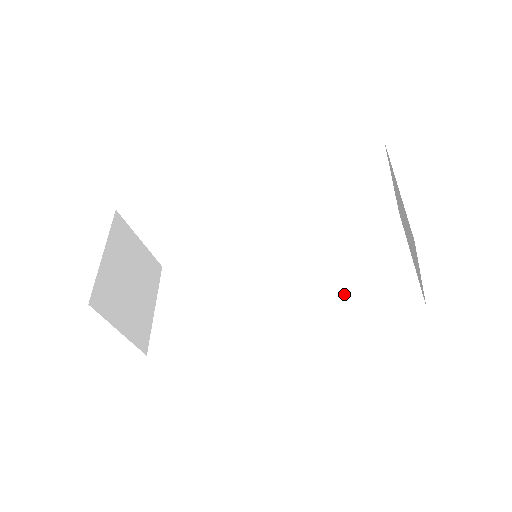
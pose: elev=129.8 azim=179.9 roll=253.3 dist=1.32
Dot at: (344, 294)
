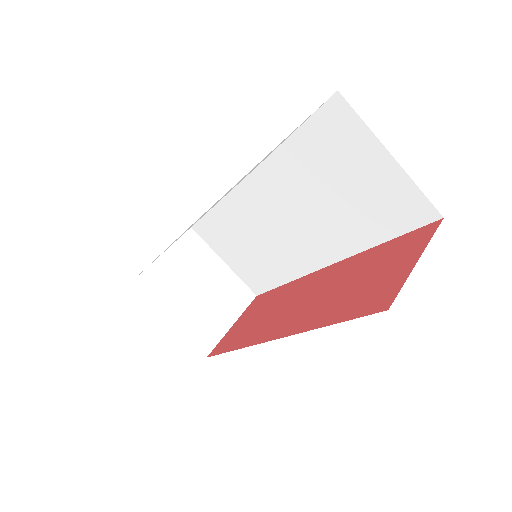
Dot at: (354, 221)
